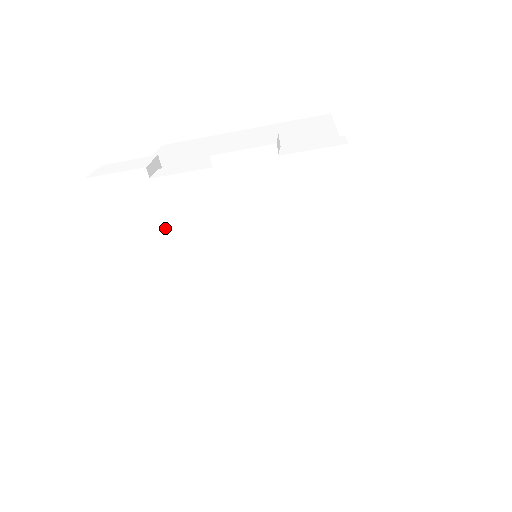
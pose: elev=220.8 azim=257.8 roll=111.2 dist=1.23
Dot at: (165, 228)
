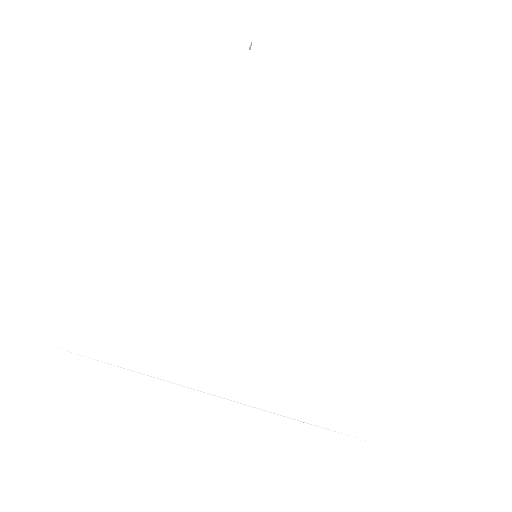
Dot at: (230, 97)
